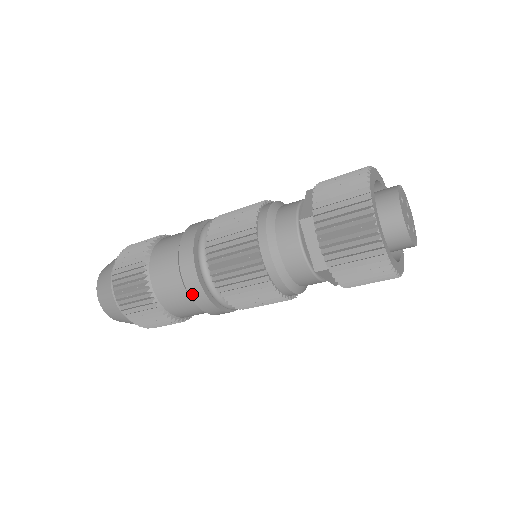
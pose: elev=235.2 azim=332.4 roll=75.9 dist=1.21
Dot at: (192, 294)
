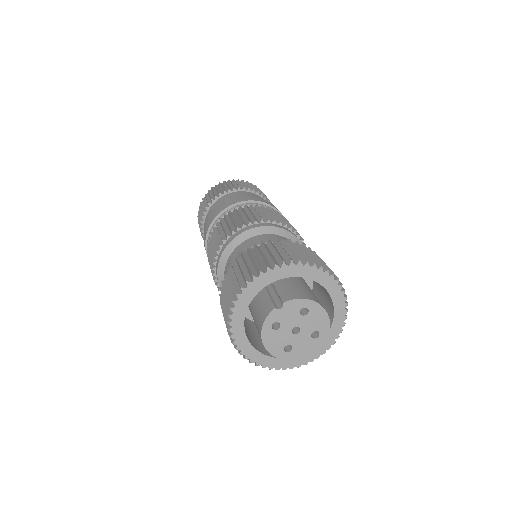
Dot at: occluded
